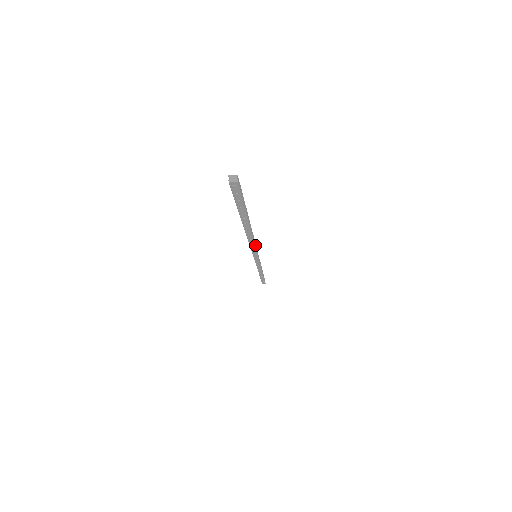
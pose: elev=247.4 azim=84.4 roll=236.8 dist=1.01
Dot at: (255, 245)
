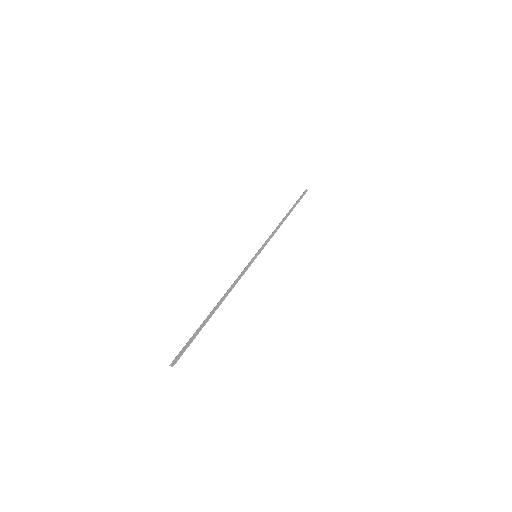
Dot at: (240, 278)
